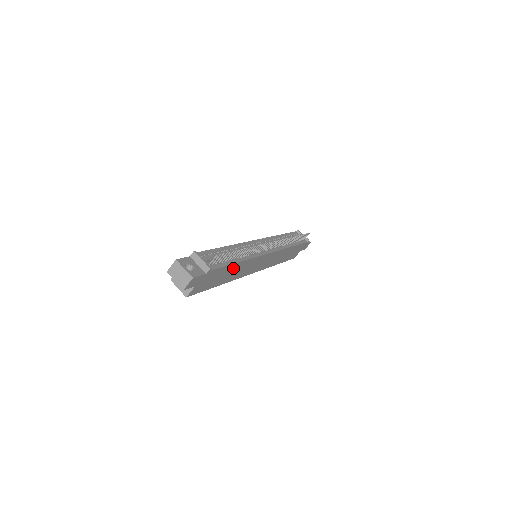
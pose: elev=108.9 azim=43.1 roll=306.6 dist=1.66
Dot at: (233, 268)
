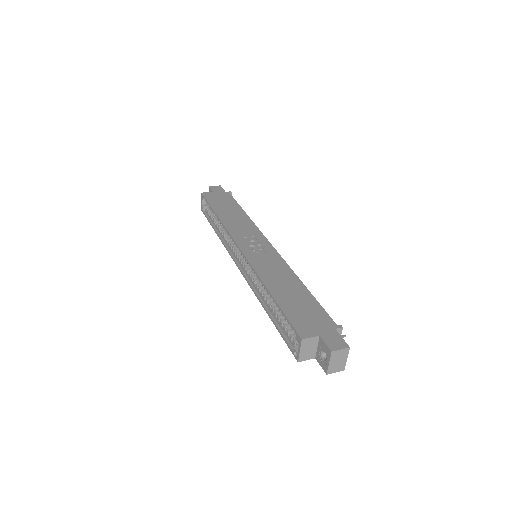
Dot at: occluded
